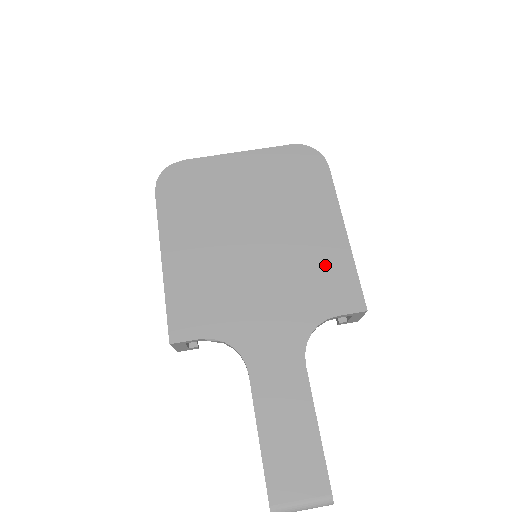
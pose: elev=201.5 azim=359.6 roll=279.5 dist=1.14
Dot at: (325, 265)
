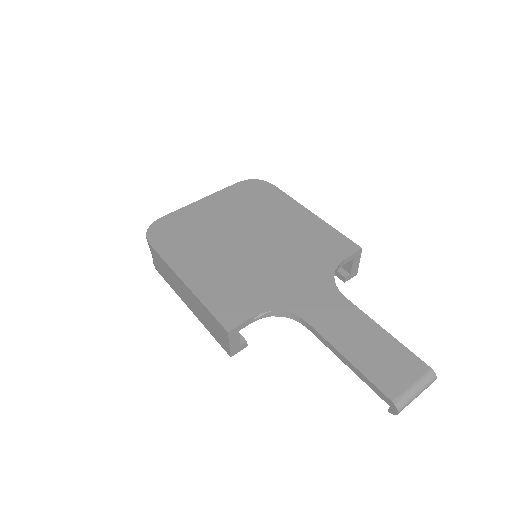
Dot at: (312, 235)
